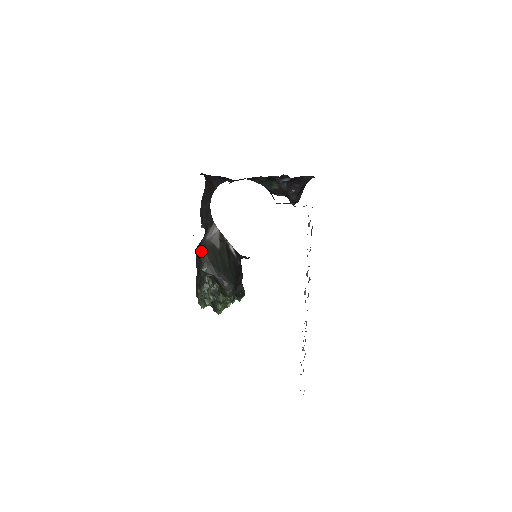
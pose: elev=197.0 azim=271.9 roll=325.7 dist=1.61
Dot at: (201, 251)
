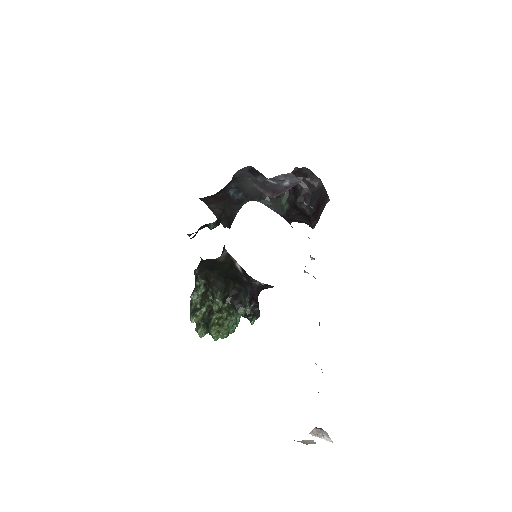
Dot at: (200, 261)
